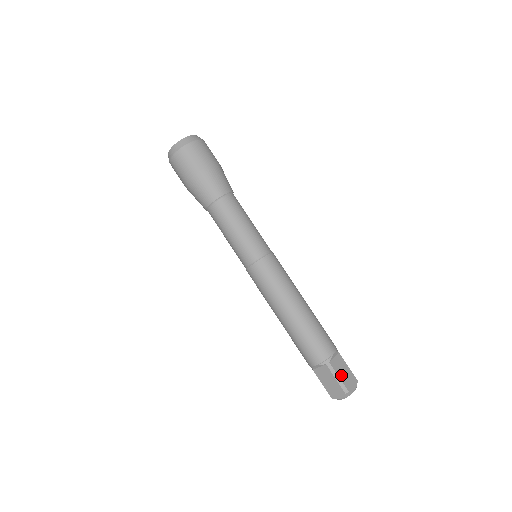
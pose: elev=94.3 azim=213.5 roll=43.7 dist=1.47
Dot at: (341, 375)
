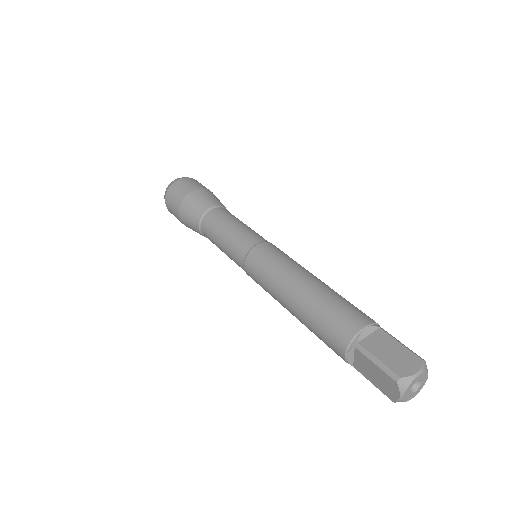
Dot at: occluded
